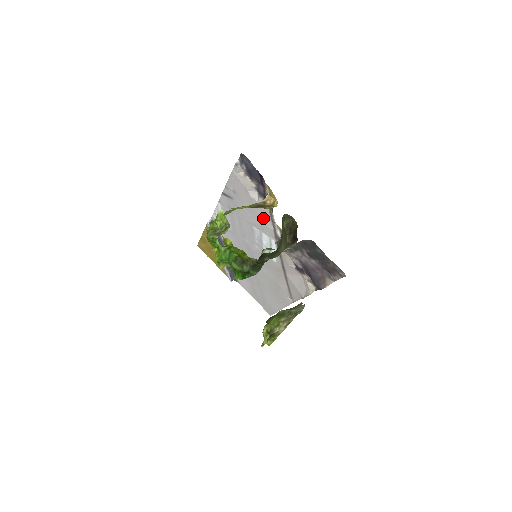
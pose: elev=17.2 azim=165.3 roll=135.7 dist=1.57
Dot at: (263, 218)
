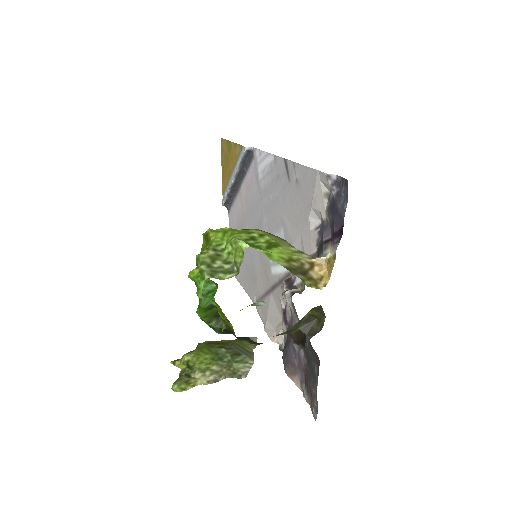
Dot at: (299, 244)
